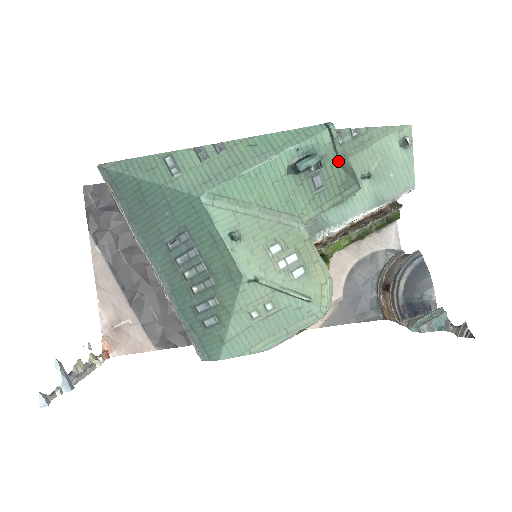
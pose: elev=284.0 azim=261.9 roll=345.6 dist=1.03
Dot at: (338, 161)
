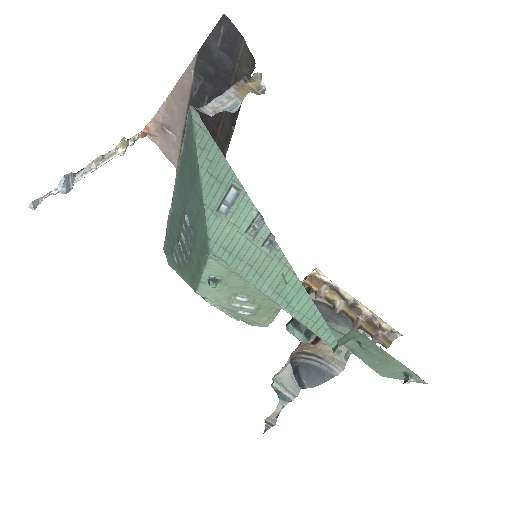
Dot at: occluded
